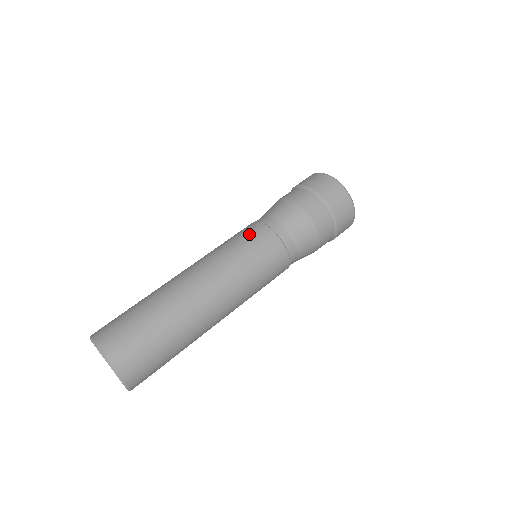
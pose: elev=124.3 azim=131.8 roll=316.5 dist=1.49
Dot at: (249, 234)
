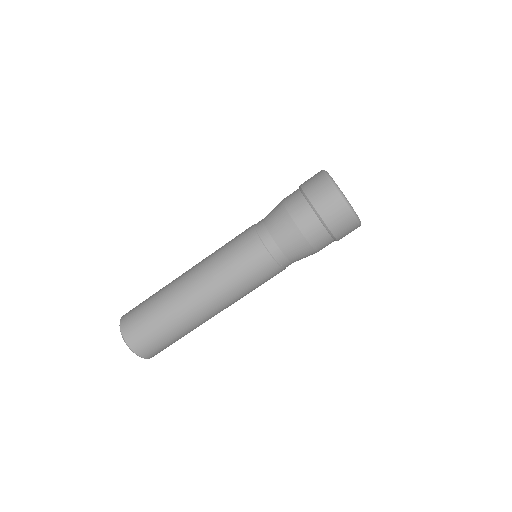
Dot at: (261, 273)
